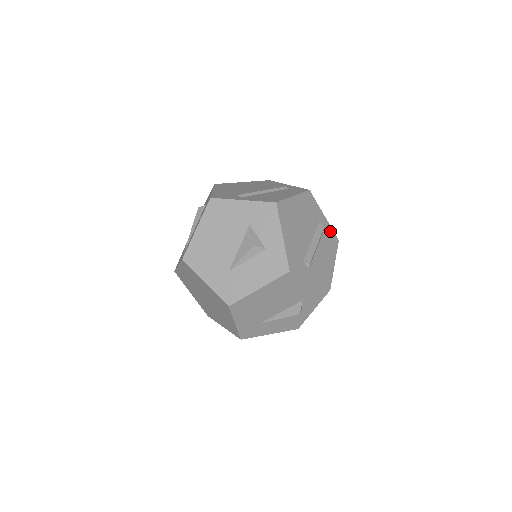
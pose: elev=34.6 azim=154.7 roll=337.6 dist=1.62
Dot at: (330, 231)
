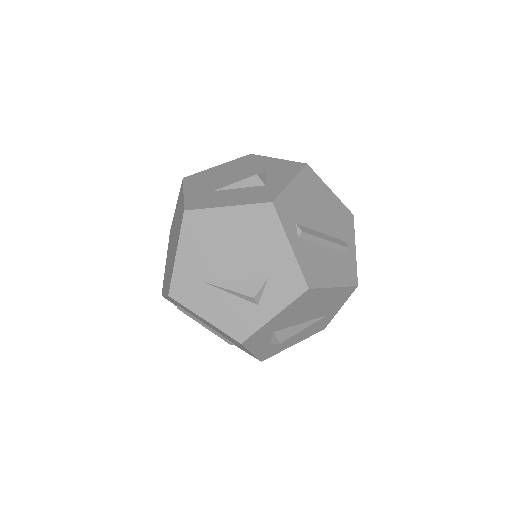
Dot at: (353, 265)
